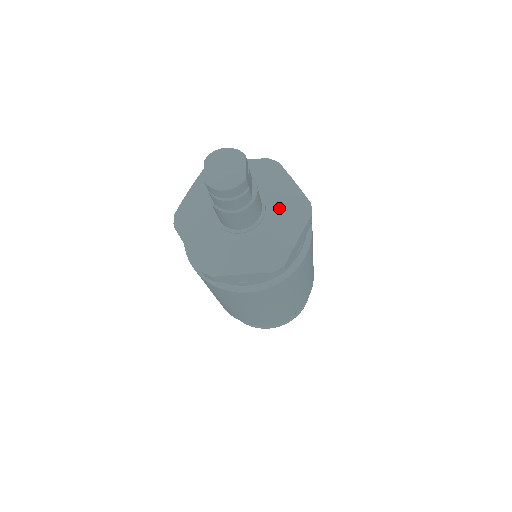
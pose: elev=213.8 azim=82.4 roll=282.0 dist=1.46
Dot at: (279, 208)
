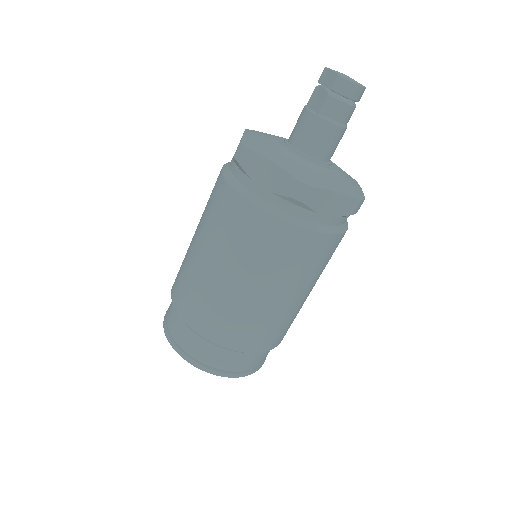
Dot at: occluded
